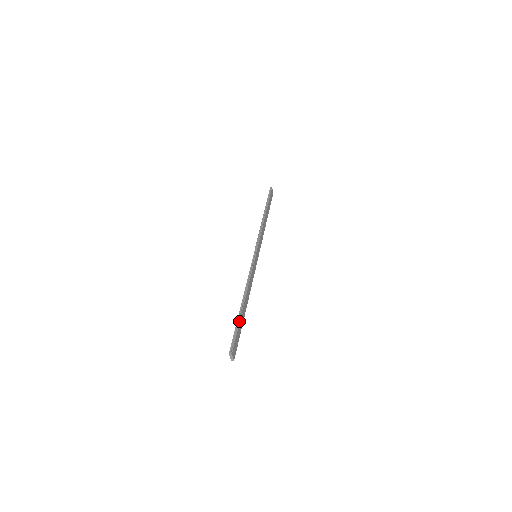
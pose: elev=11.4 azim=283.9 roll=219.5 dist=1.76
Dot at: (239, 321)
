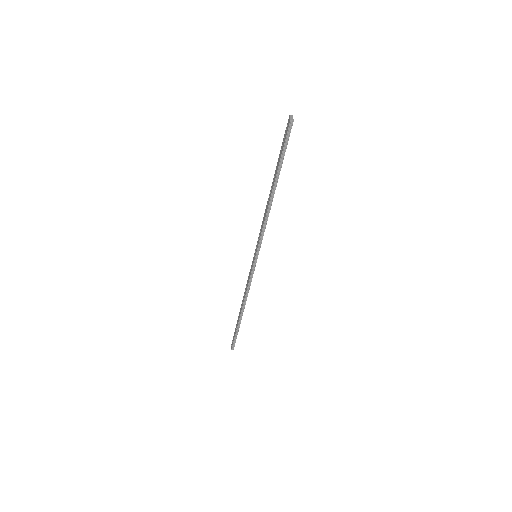
Dot at: occluded
